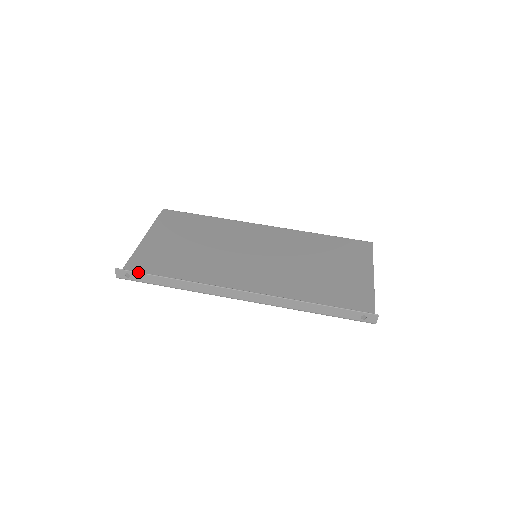
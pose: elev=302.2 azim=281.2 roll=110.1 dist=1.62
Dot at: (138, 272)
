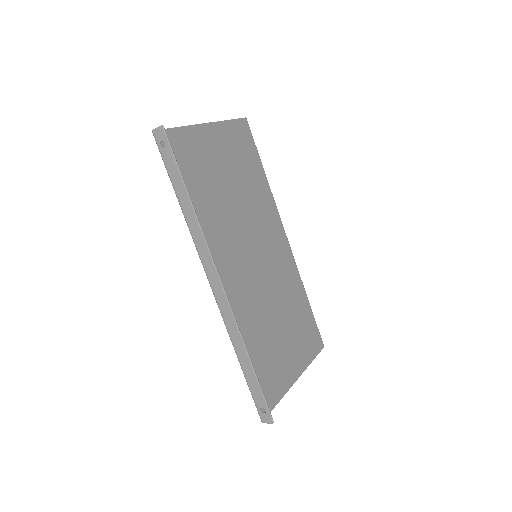
Dot at: occluded
